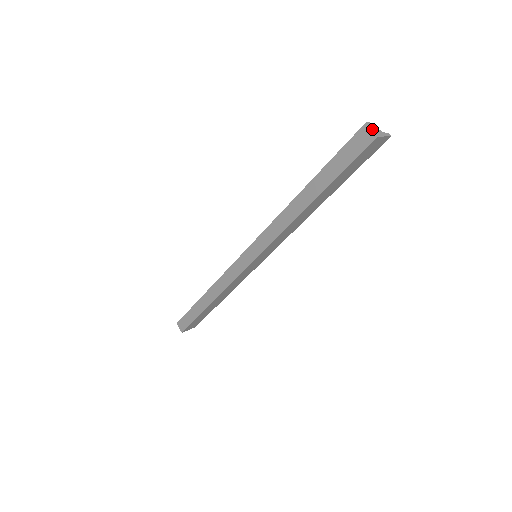
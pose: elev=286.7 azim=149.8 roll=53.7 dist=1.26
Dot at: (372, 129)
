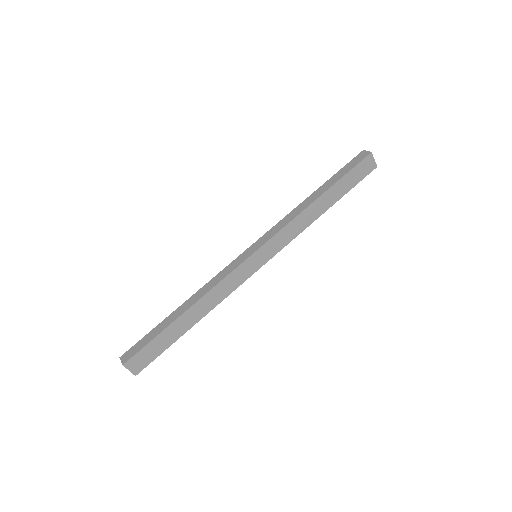
Dot at: (368, 152)
